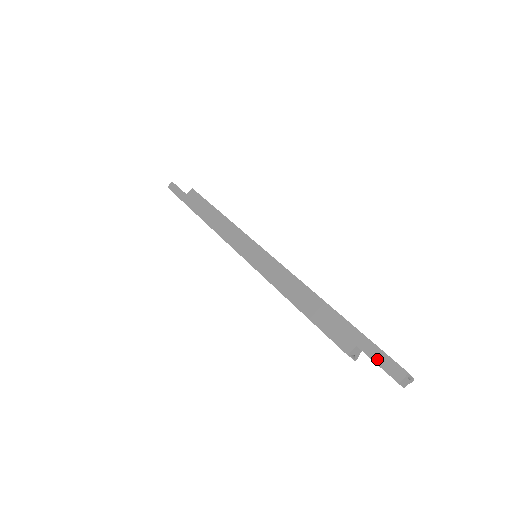
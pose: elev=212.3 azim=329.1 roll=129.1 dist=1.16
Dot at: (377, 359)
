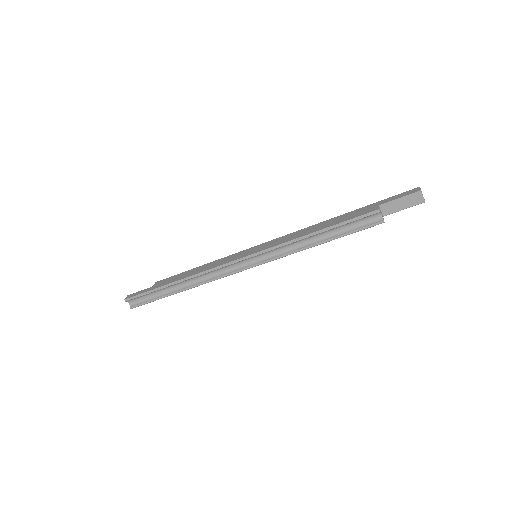
Dot at: (397, 197)
